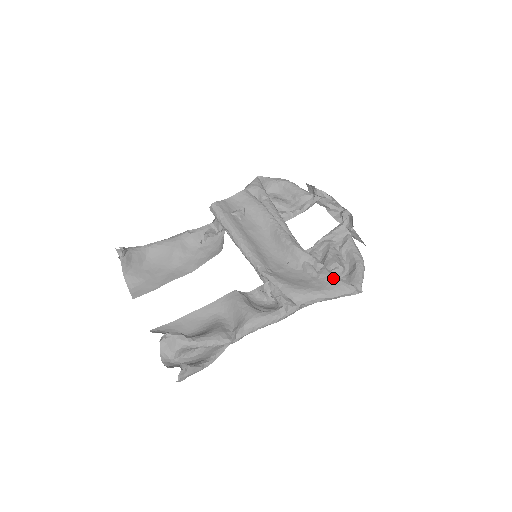
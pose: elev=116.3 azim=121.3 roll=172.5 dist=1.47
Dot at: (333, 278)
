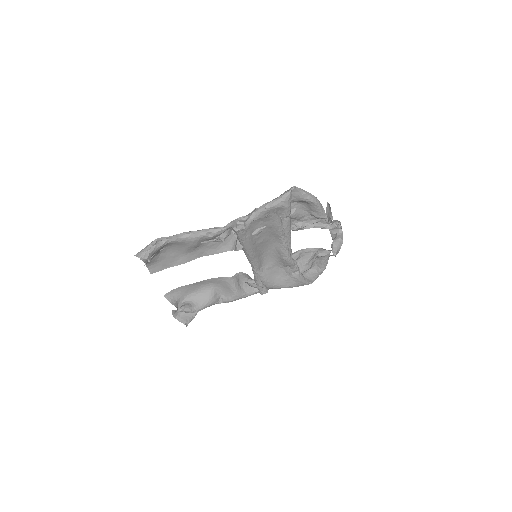
Dot at: (300, 281)
